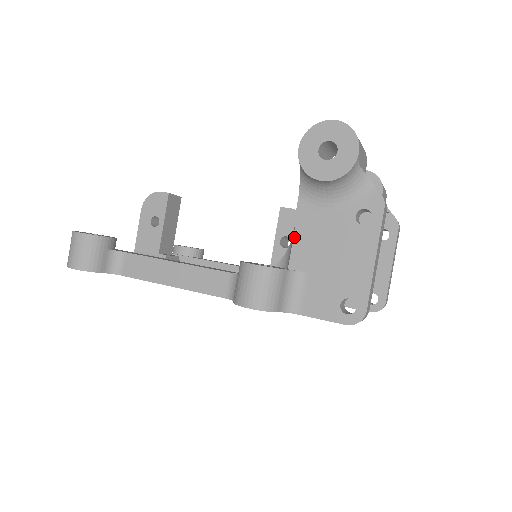
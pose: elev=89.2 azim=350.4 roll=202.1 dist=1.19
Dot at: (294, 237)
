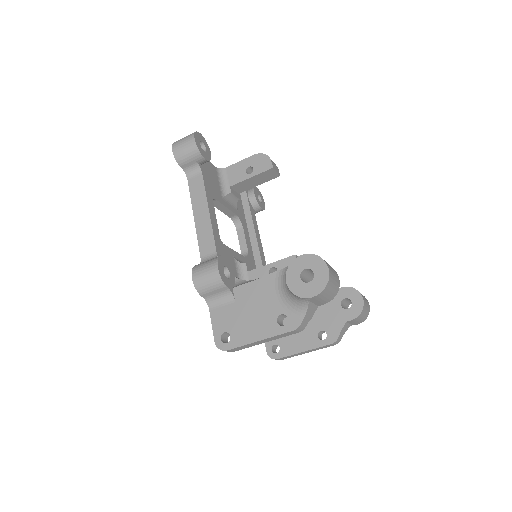
Dot at: (253, 281)
